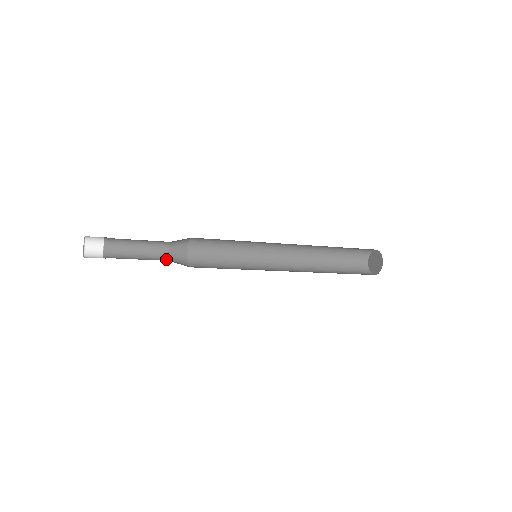
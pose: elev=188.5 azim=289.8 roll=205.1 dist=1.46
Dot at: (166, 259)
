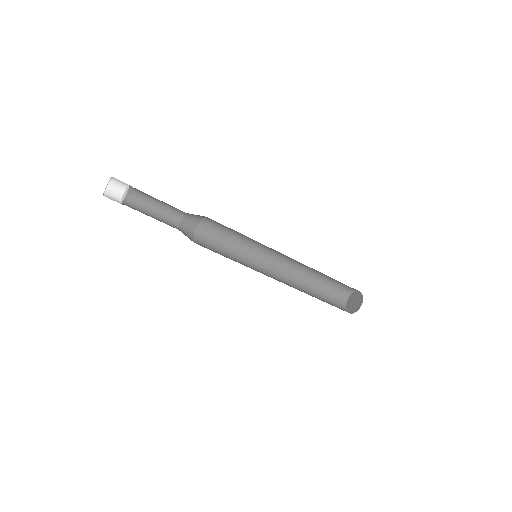
Dot at: (176, 228)
